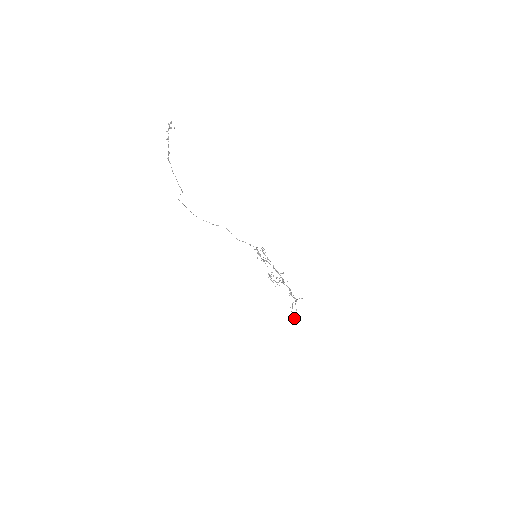
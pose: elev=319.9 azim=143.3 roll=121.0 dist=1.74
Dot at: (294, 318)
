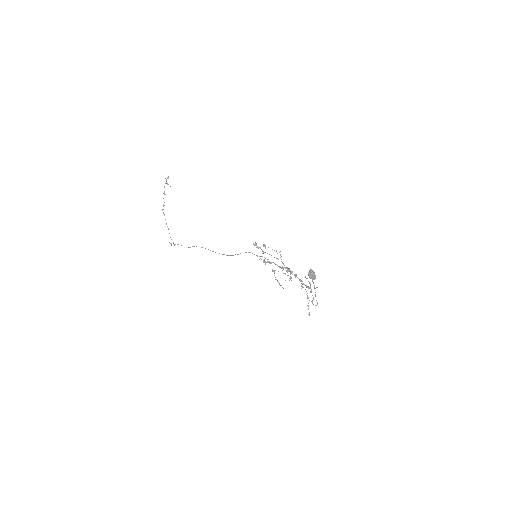
Dot at: (310, 269)
